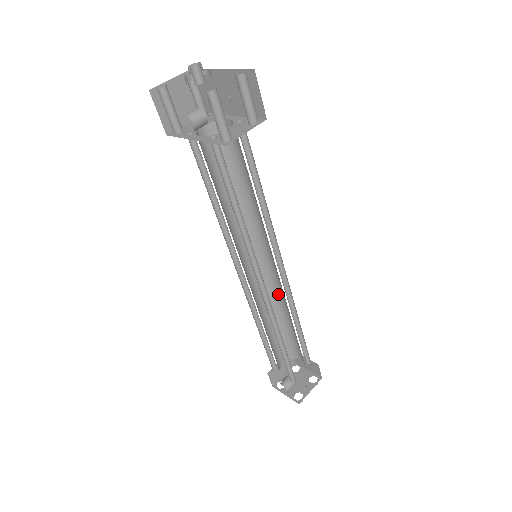
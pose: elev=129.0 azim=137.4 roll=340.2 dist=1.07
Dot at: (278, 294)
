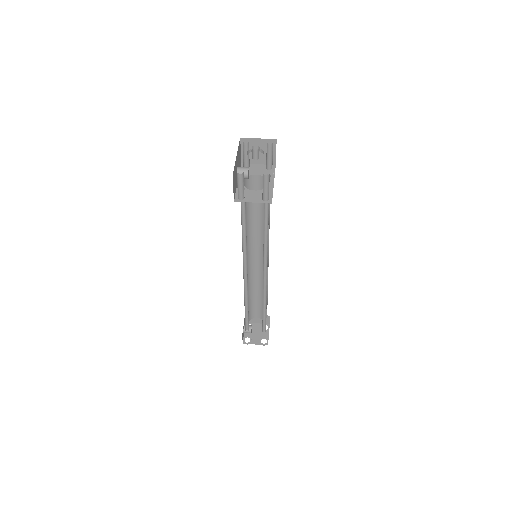
Dot at: occluded
